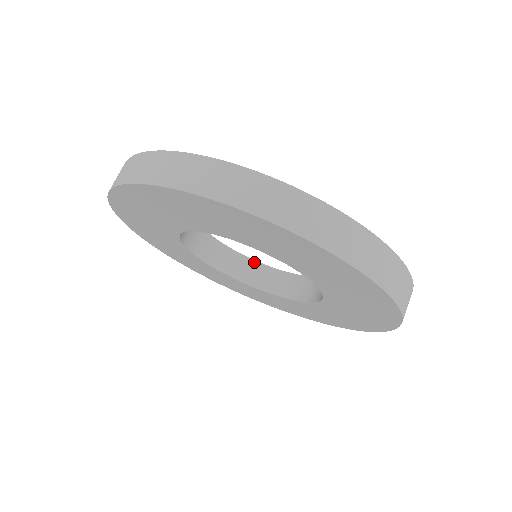
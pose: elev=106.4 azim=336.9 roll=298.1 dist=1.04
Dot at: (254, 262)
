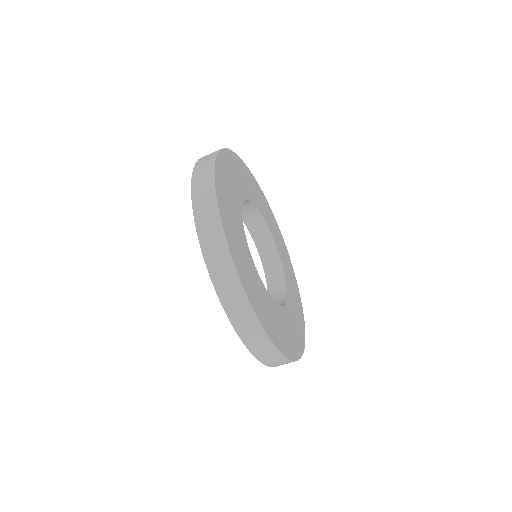
Dot at: (264, 223)
